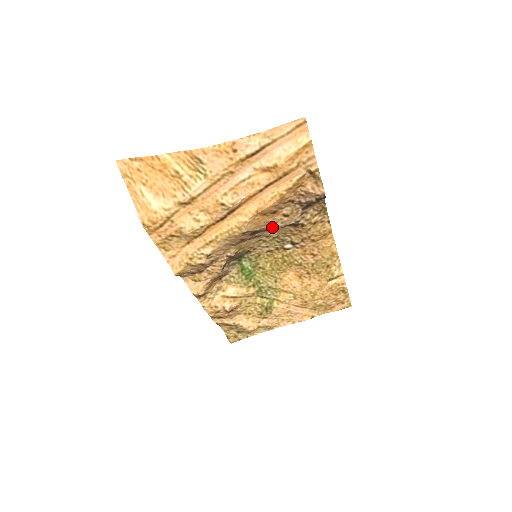
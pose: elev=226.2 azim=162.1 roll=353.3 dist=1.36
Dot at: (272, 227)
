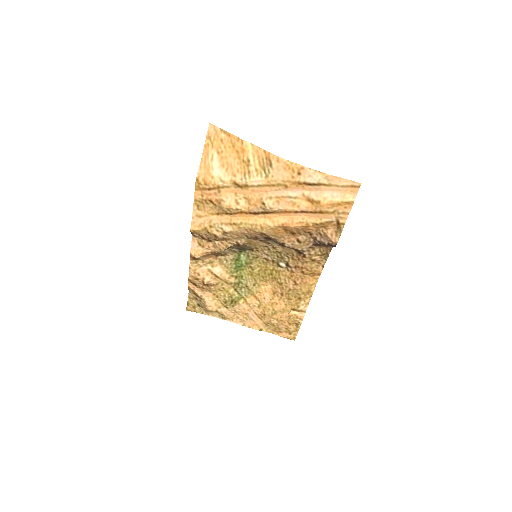
Dot at: (283, 243)
